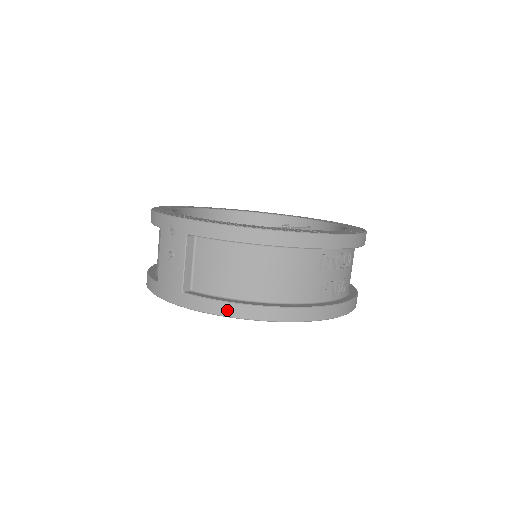
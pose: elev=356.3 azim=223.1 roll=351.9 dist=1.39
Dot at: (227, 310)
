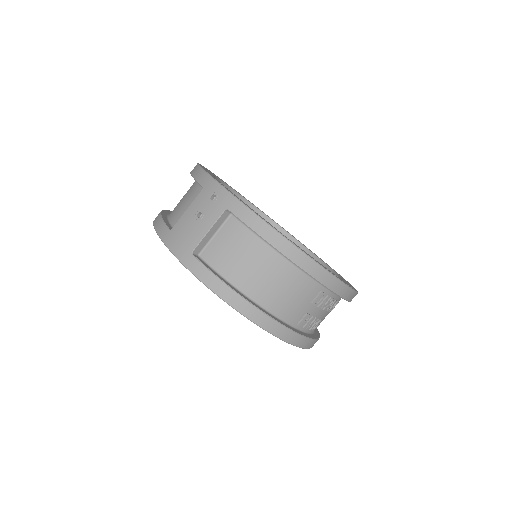
Dot at: (222, 291)
